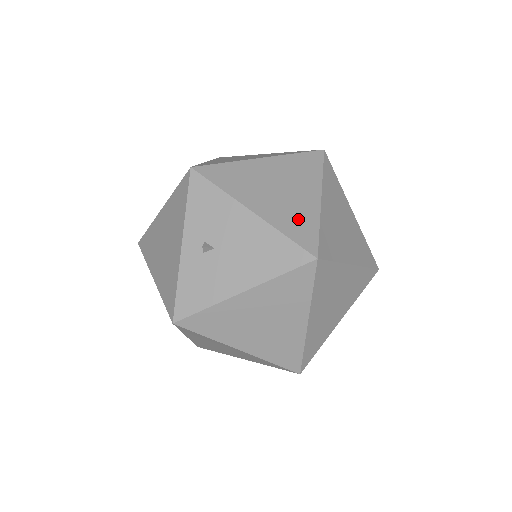
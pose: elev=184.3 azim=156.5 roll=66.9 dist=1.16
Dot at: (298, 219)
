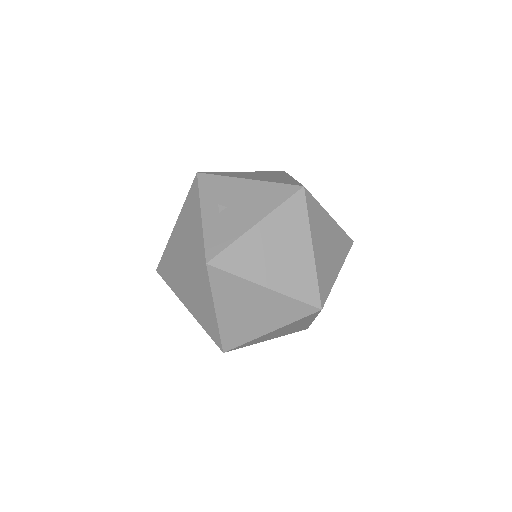
Dot at: (282, 180)
